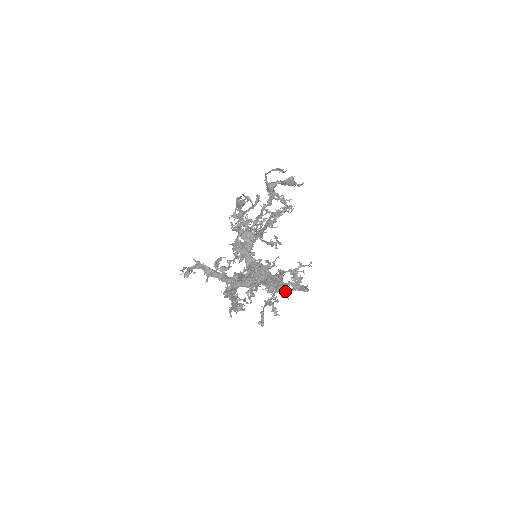
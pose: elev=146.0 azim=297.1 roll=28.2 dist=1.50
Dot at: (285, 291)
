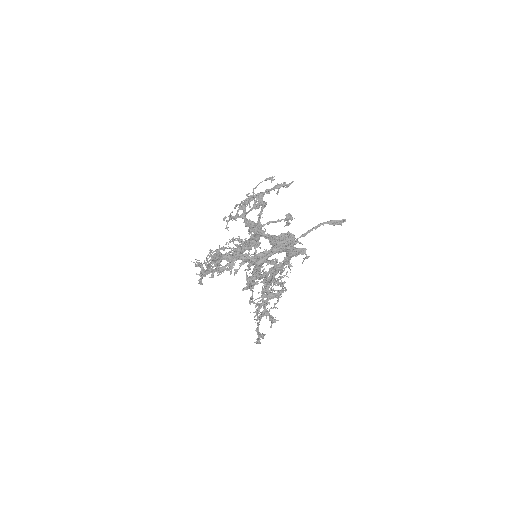
Dot at: (303, 261)
